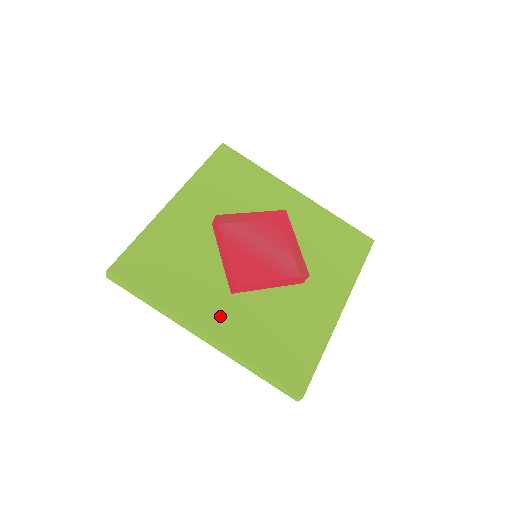
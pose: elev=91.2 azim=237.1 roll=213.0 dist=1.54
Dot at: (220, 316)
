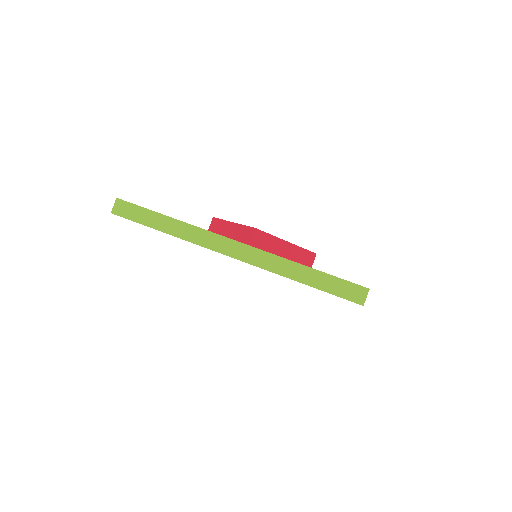
Dot at: occluded
